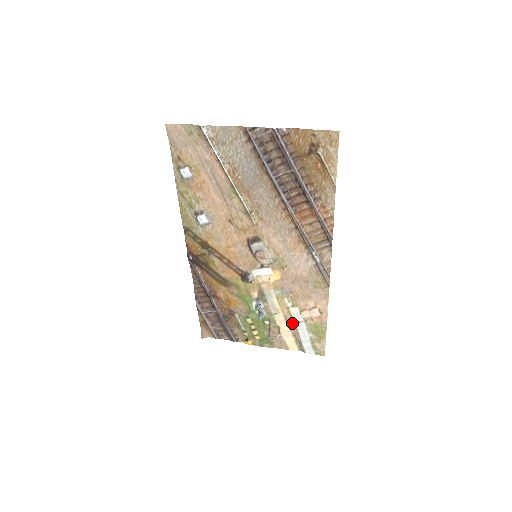
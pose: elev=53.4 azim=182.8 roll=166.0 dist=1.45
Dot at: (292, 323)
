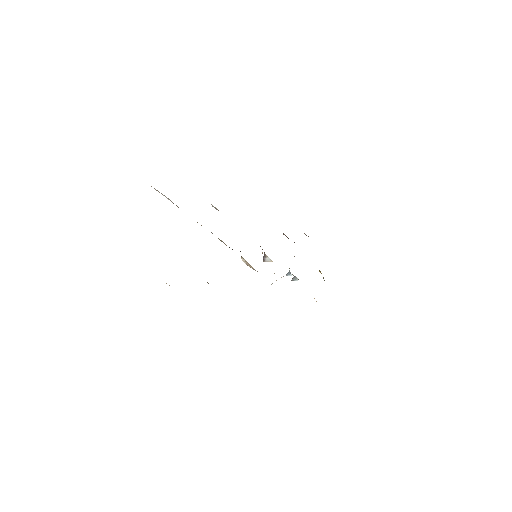
Dot at: occluded
